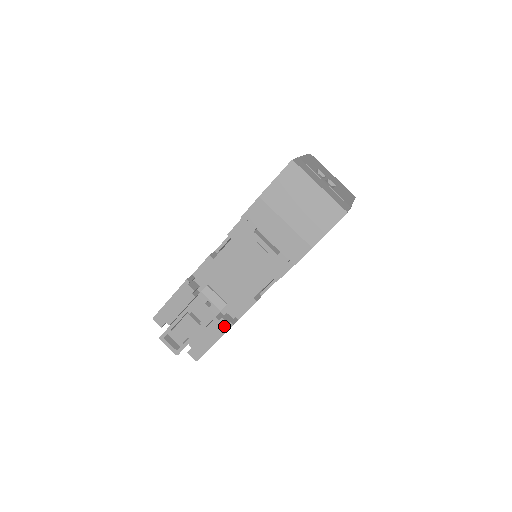
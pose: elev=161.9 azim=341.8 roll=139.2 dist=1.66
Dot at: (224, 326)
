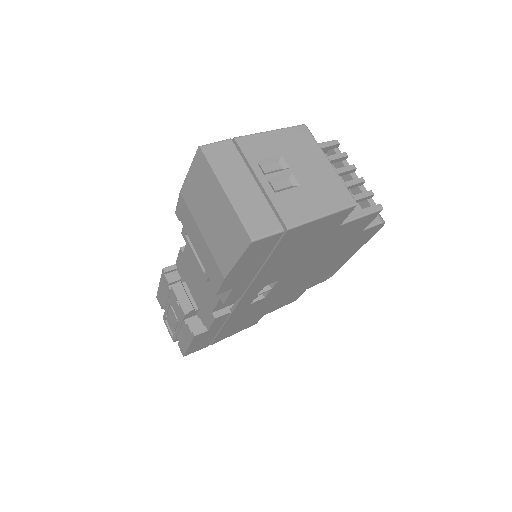
Dot at: (190, 333)
